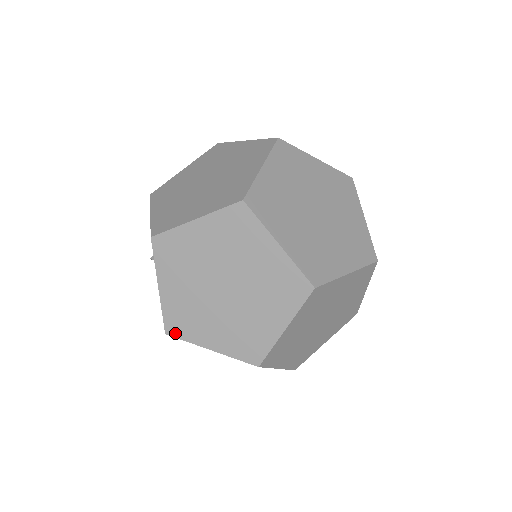
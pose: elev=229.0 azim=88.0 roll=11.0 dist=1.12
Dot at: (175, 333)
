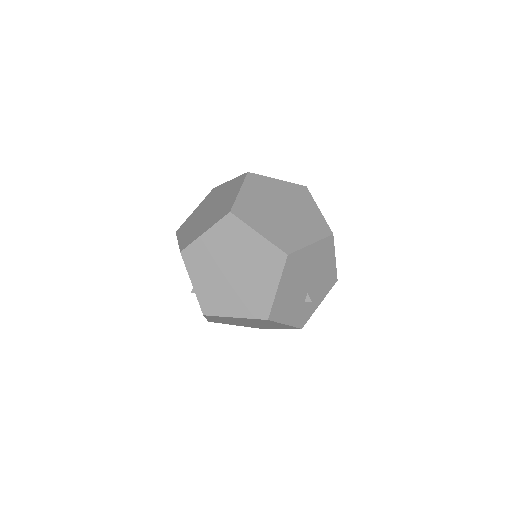
Dot at: (185, 246)
